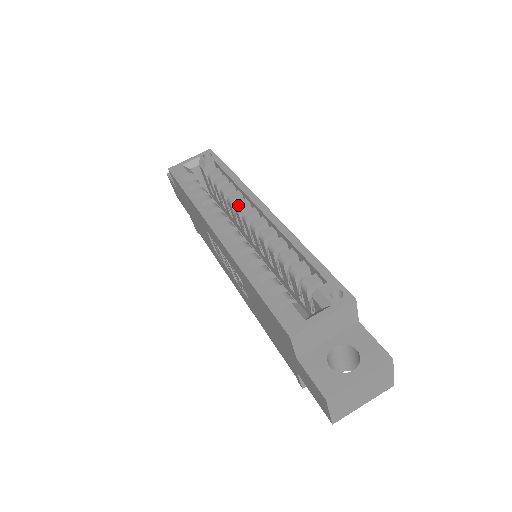
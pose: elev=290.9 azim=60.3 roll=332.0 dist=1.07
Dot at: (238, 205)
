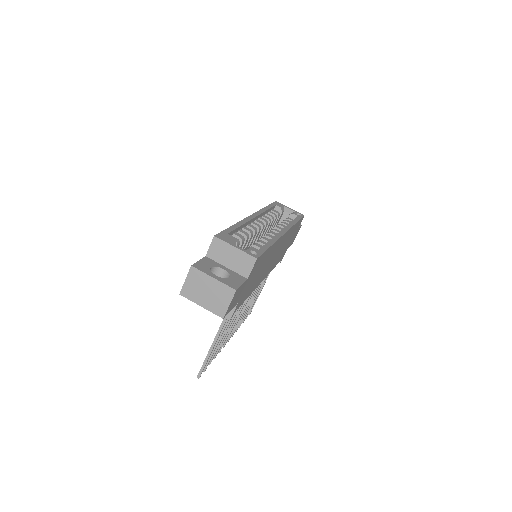
Dot at: (277, 226)
